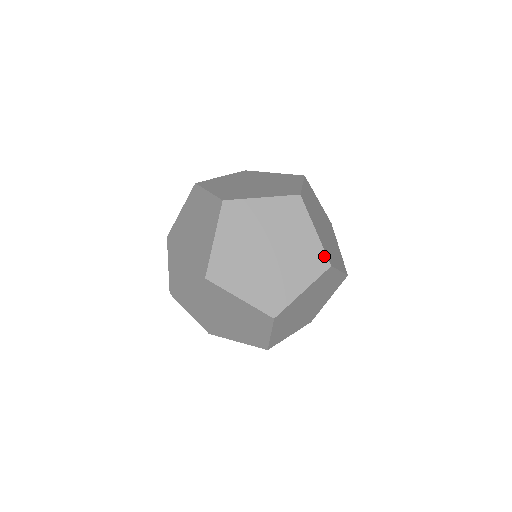
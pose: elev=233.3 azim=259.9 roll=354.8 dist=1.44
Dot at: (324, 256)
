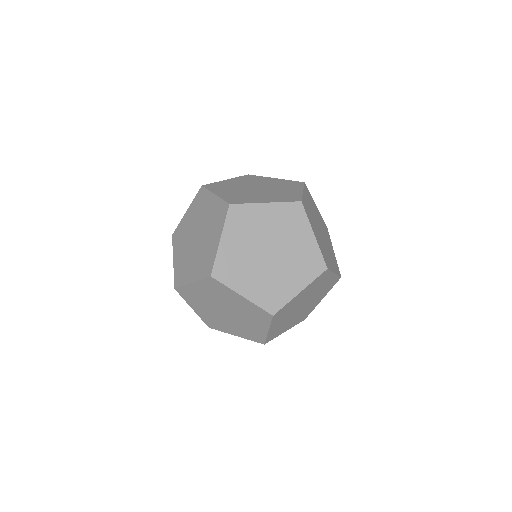
Dot at: (321, 259)
